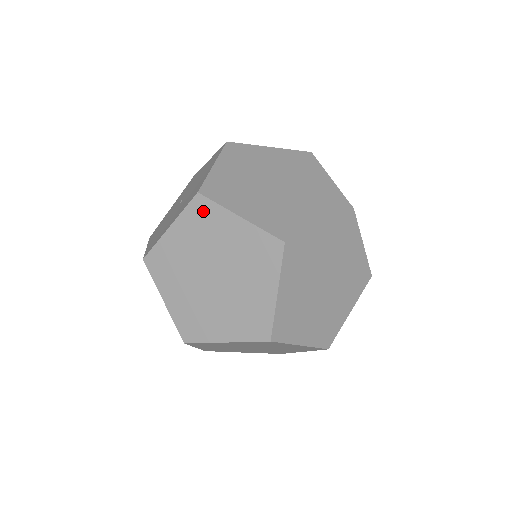
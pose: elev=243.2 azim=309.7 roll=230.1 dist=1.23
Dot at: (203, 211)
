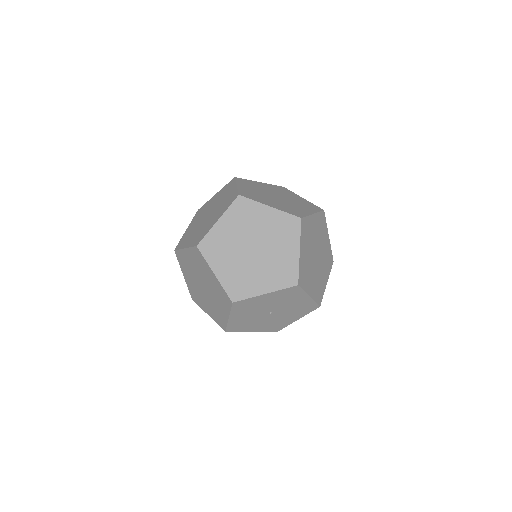
Dot at: (284, 189)
